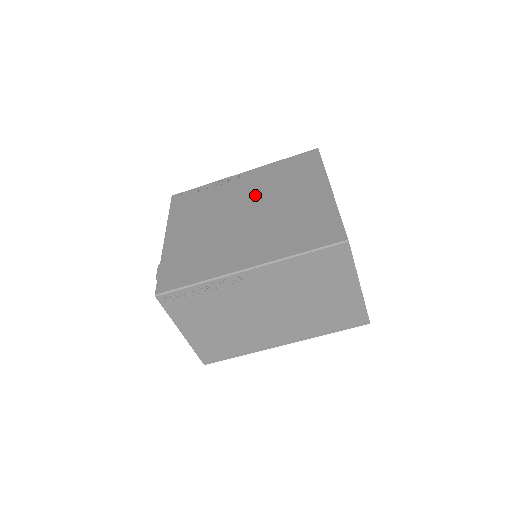
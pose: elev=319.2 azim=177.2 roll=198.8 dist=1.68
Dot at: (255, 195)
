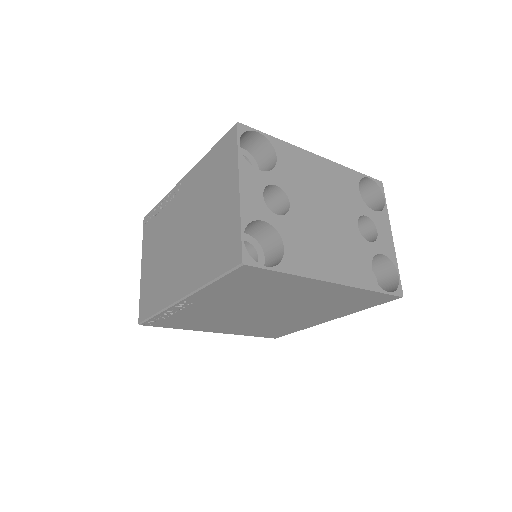
Dot at: occluded
